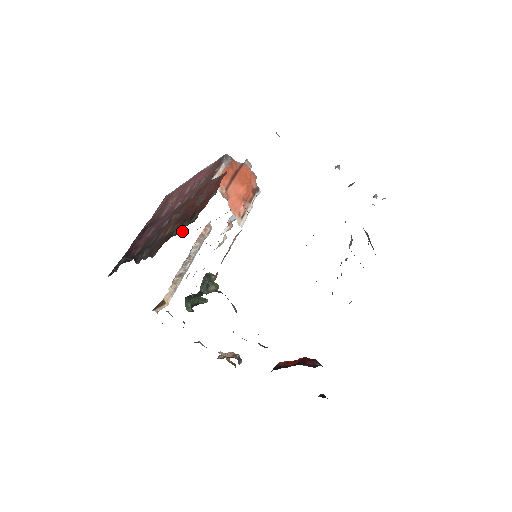
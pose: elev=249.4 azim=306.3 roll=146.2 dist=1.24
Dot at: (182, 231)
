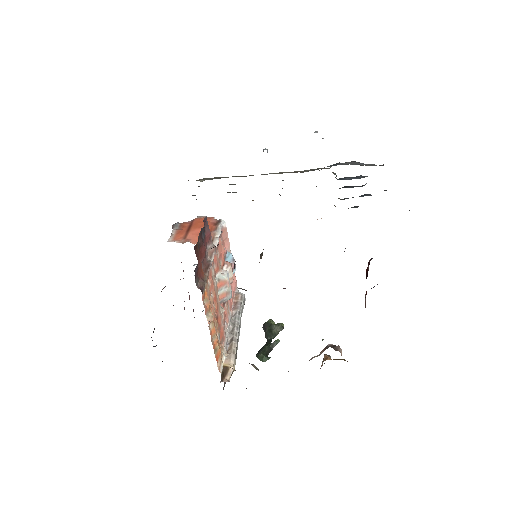
Dot at: occluded
